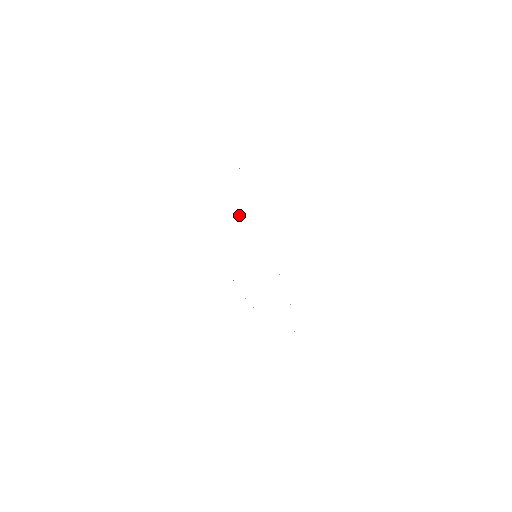
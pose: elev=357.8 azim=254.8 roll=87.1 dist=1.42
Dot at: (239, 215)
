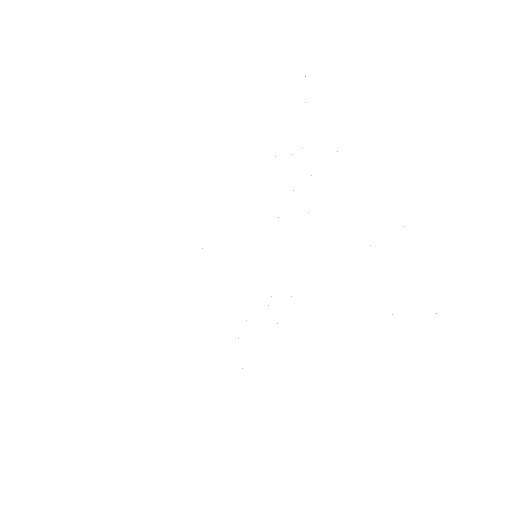
Dot at: occluded
